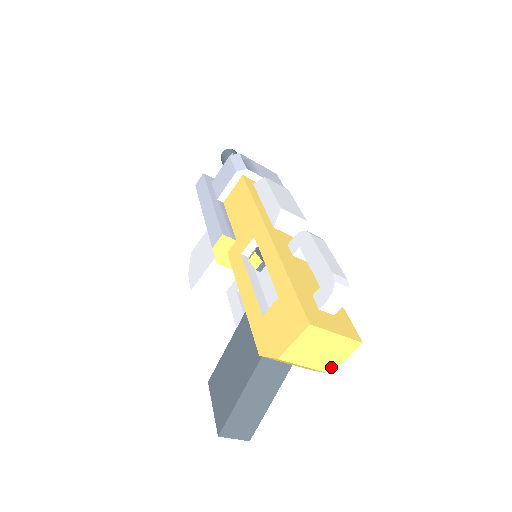
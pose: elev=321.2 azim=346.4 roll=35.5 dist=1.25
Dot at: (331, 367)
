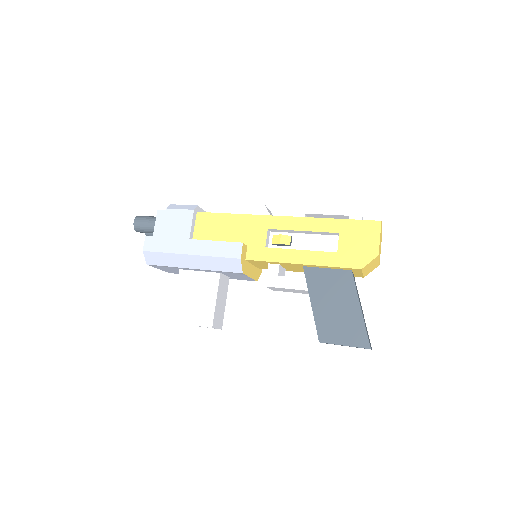
Dot at: occluded
